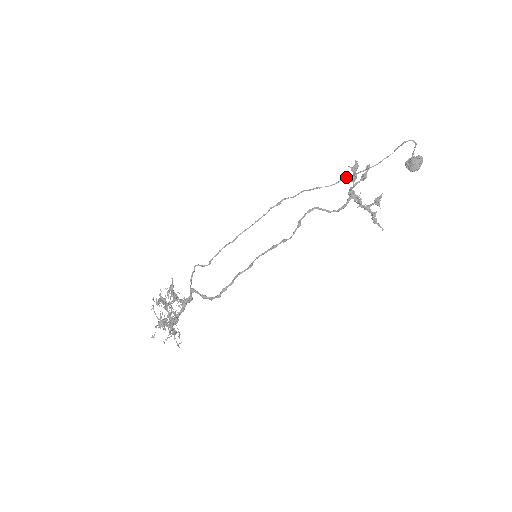
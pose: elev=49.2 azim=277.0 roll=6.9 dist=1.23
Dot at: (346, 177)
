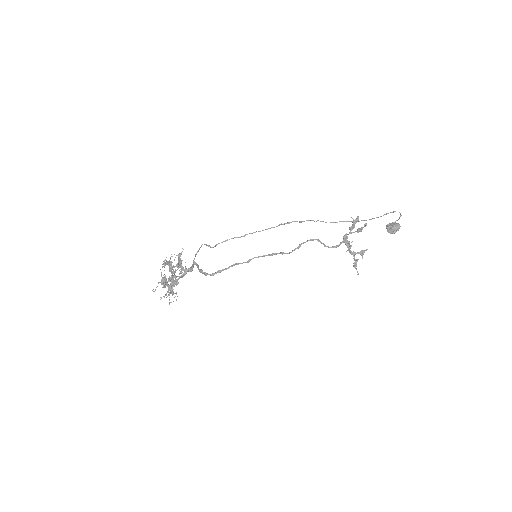
Dot at: (343, 221)
